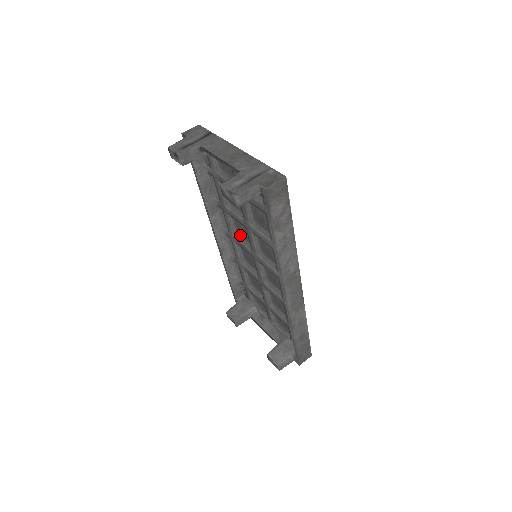
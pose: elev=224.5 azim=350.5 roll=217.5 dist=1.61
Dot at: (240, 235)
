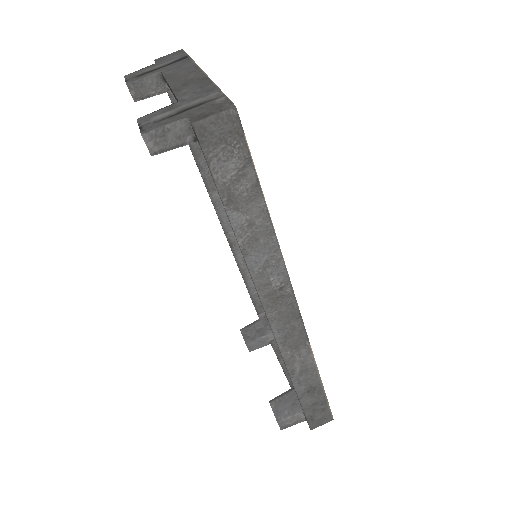
Dot at: occluded
